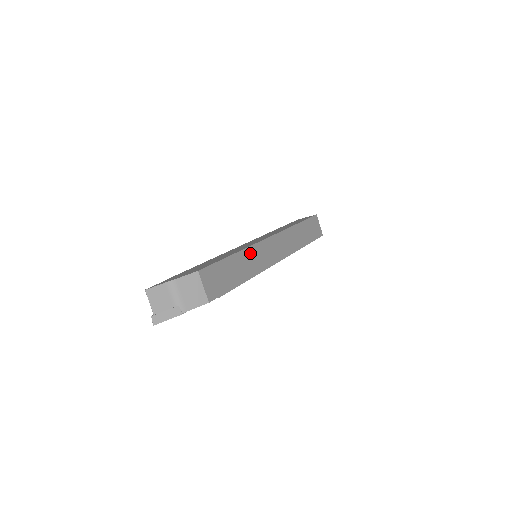
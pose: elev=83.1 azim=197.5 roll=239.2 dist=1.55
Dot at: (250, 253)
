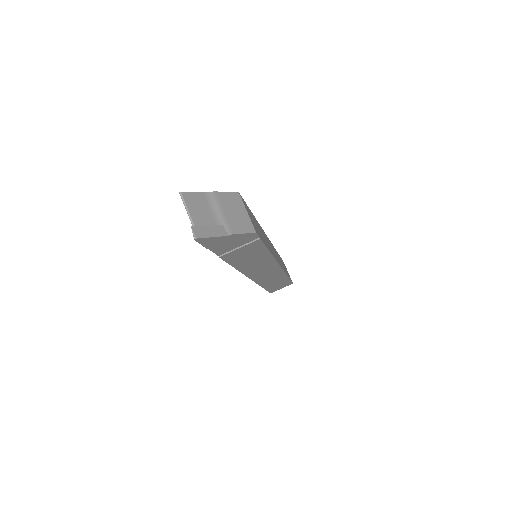
Dot at: occluded
